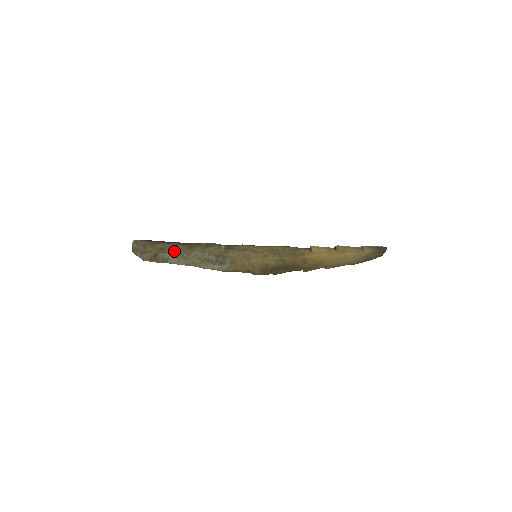
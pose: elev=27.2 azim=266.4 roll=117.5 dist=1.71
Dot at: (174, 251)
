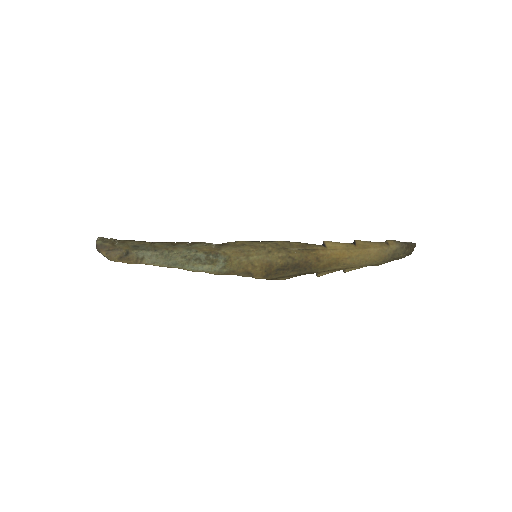
Dot at: (151, 248)
